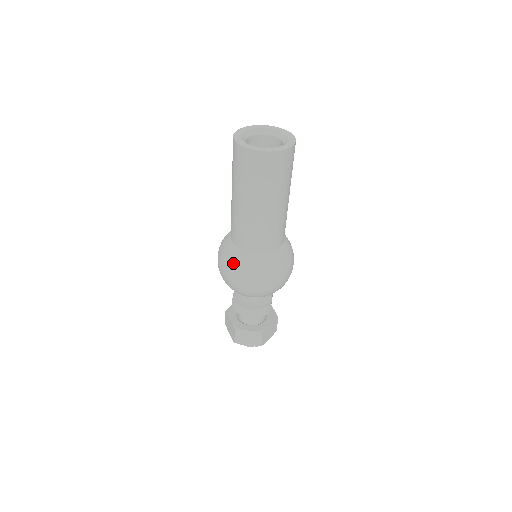
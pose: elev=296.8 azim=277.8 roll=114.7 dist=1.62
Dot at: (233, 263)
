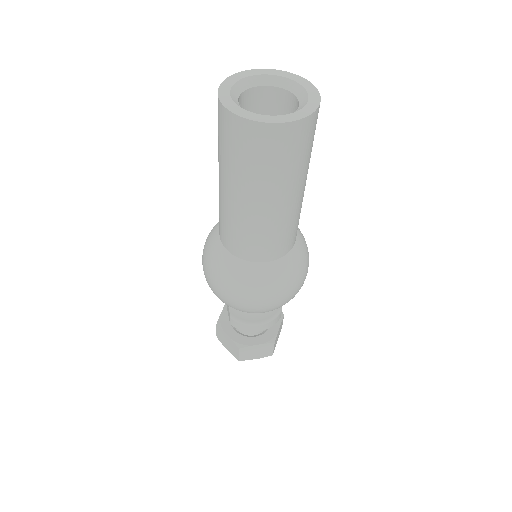
Dot at: (238, 282)
